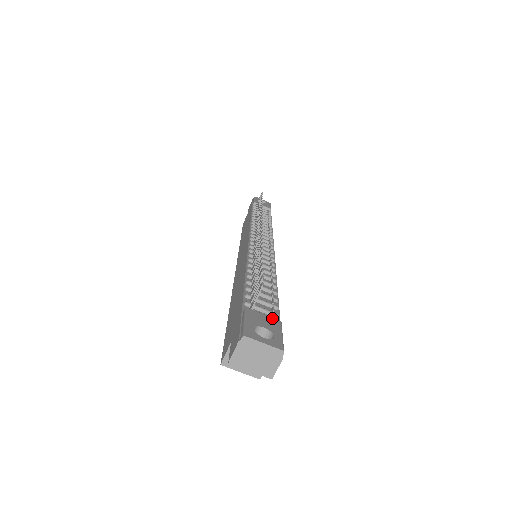
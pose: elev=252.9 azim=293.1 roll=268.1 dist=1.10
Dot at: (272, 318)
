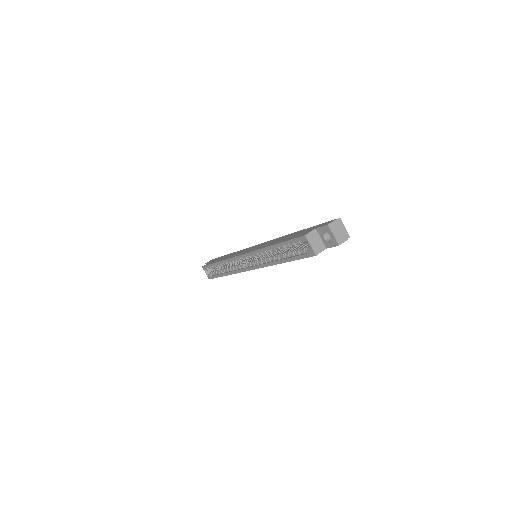
Dot at: occluded
